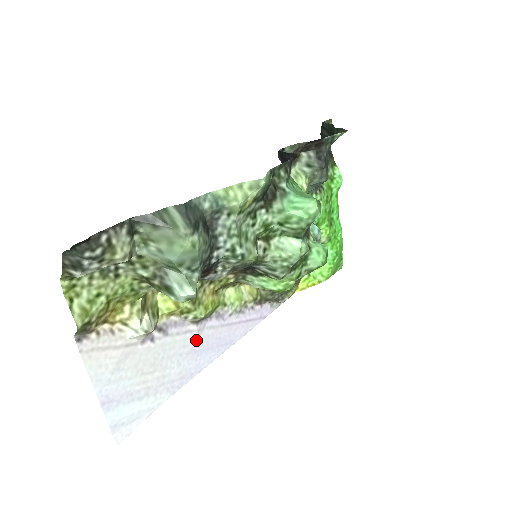
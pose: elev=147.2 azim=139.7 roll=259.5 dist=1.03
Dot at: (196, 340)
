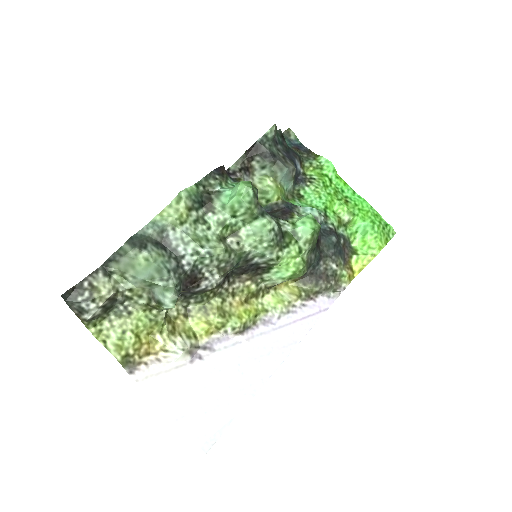
Dot at: (250, 349)
